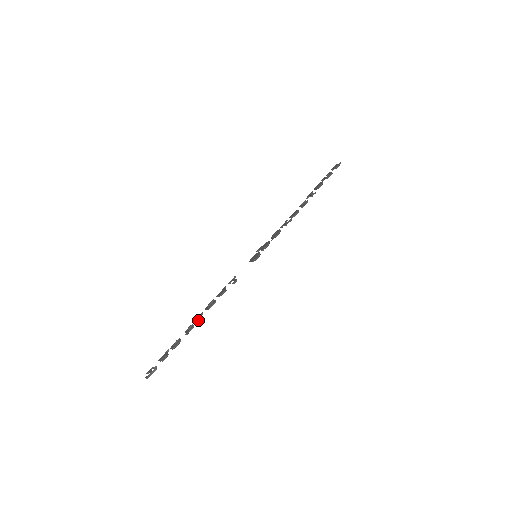
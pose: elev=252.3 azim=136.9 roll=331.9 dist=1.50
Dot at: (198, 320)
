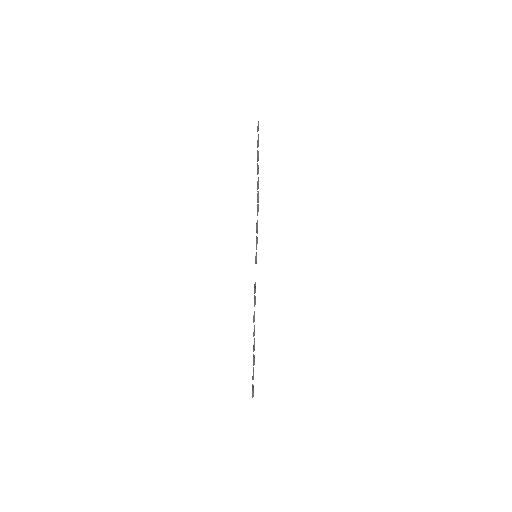
Dot at: (253, 336)
